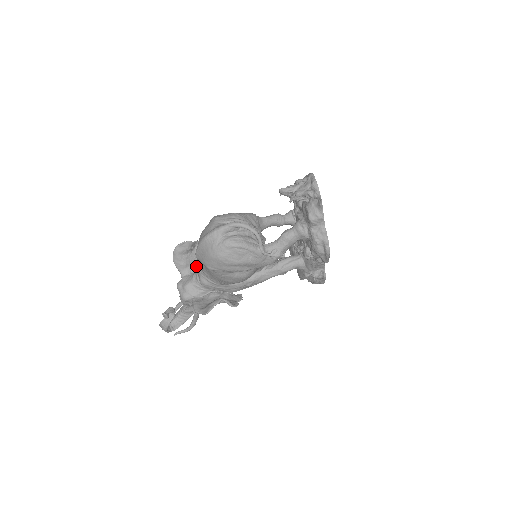
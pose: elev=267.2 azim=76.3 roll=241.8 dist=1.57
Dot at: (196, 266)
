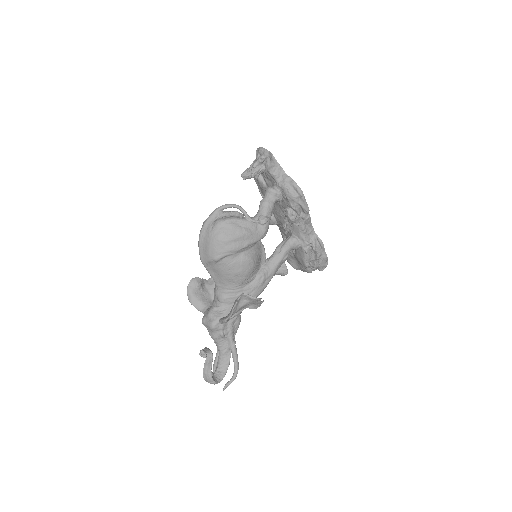
Dot at: occluded
